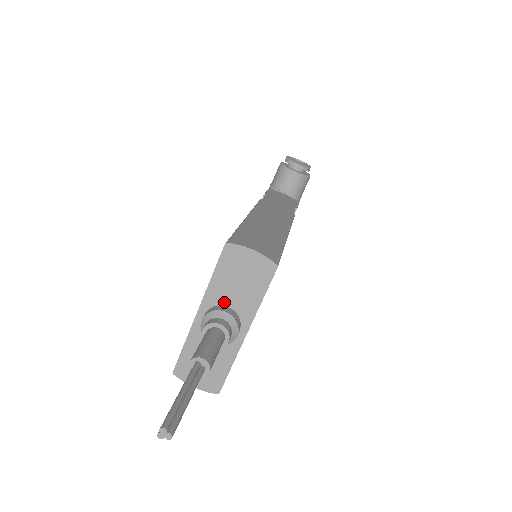
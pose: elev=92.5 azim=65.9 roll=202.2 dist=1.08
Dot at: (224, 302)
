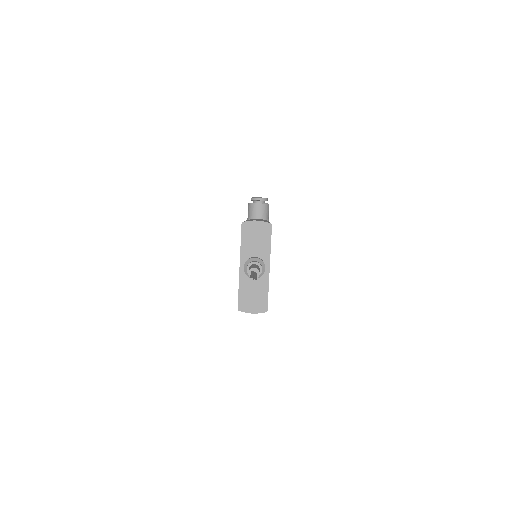
Dot at: (252, 255)
